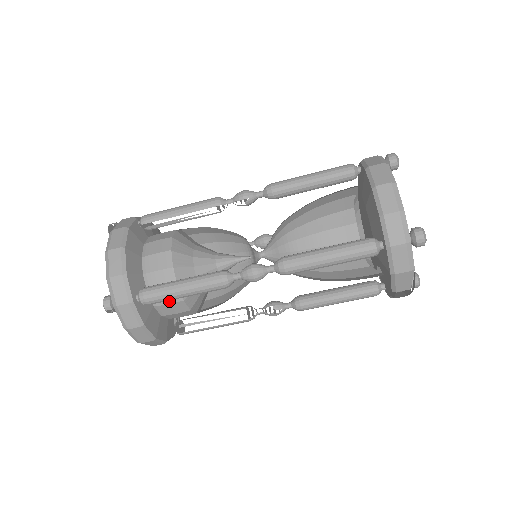
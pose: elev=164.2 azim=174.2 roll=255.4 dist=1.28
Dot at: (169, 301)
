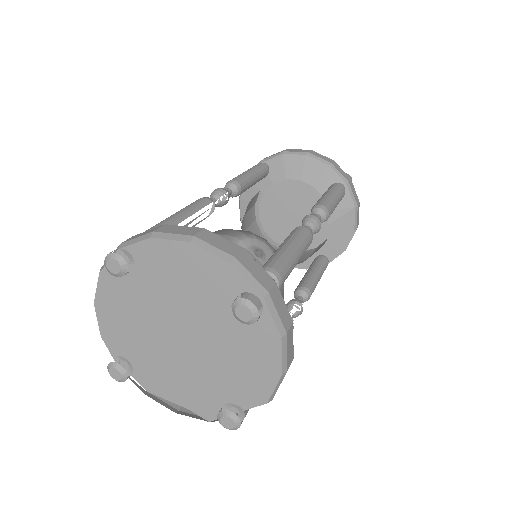
Dot at: occluded
